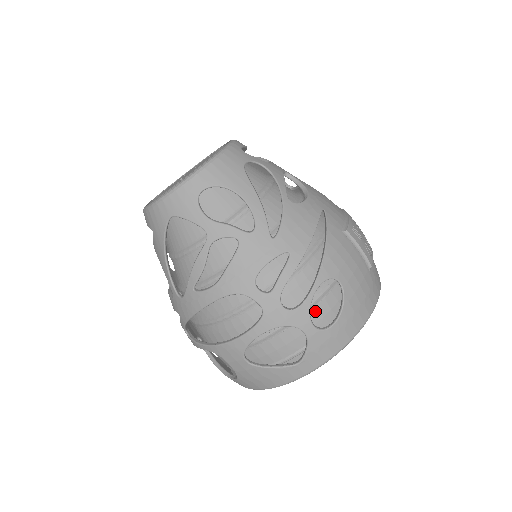
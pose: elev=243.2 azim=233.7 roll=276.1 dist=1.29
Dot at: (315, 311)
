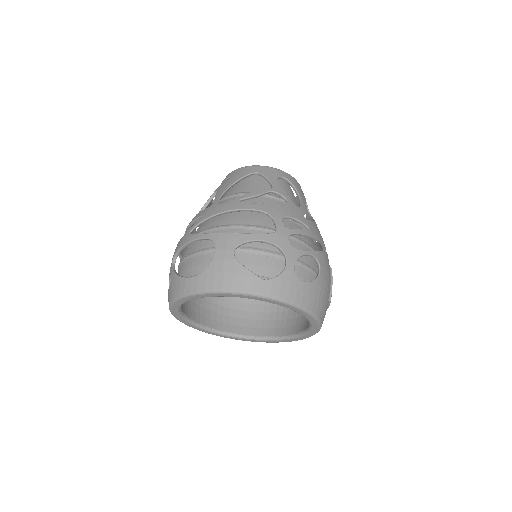
Dot at: (296, 268)
